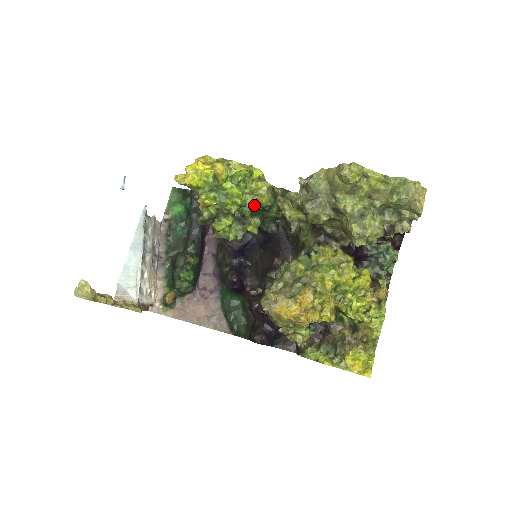
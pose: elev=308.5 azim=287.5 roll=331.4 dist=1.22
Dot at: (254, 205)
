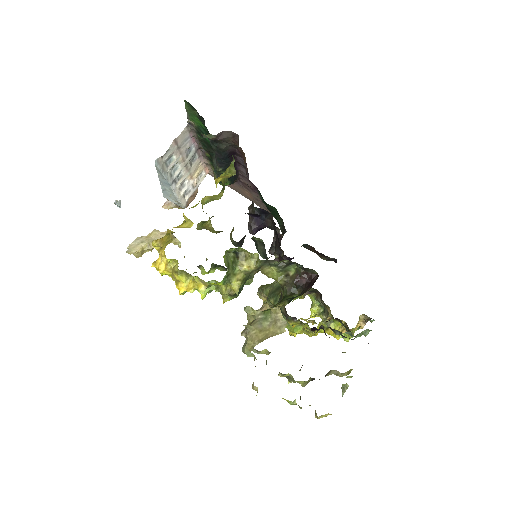
Dot at: occluded
